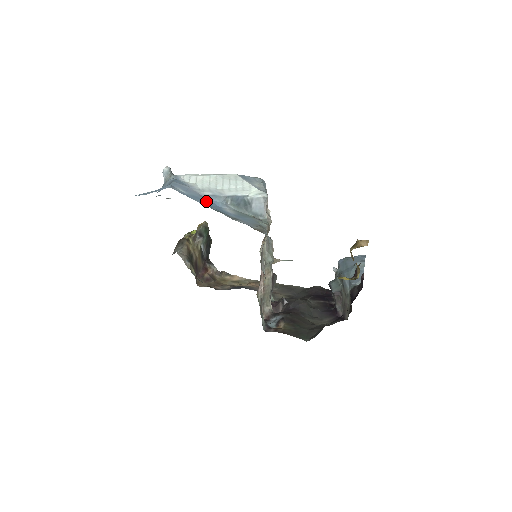
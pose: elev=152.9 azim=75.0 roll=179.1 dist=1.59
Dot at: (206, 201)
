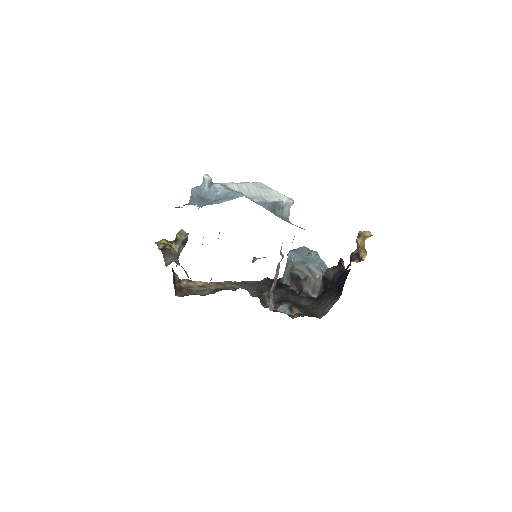
Dot at: occluded
